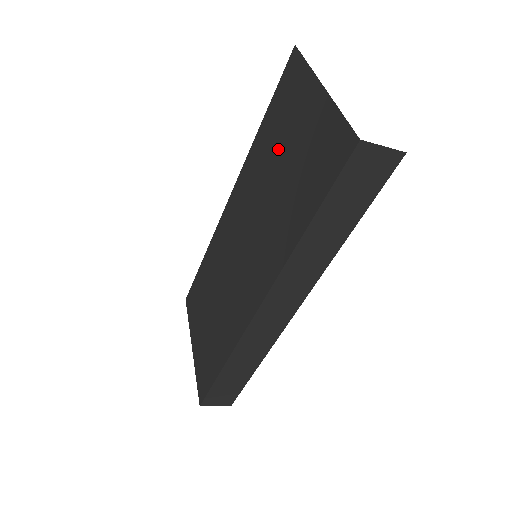
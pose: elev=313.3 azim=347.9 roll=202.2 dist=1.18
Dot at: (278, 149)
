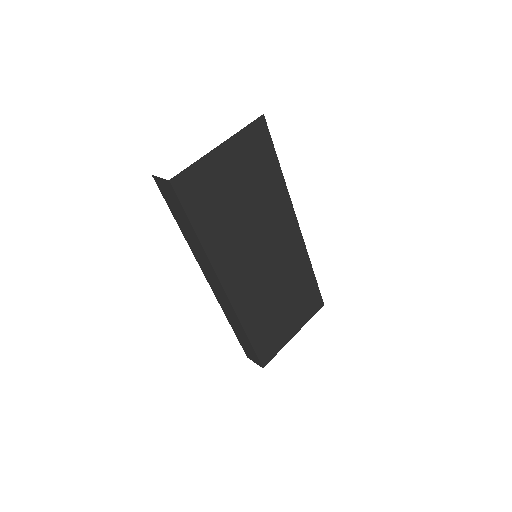
Dot at: occluded
